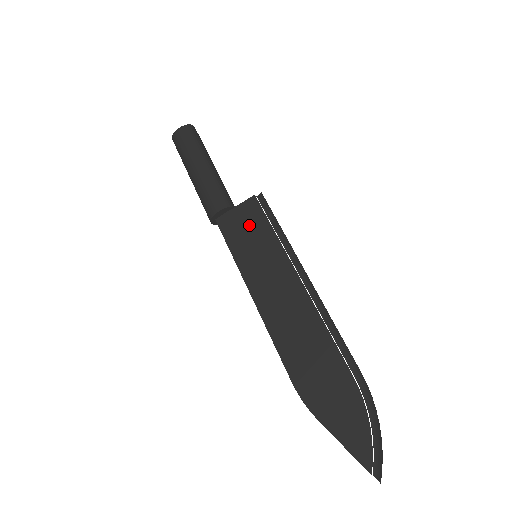
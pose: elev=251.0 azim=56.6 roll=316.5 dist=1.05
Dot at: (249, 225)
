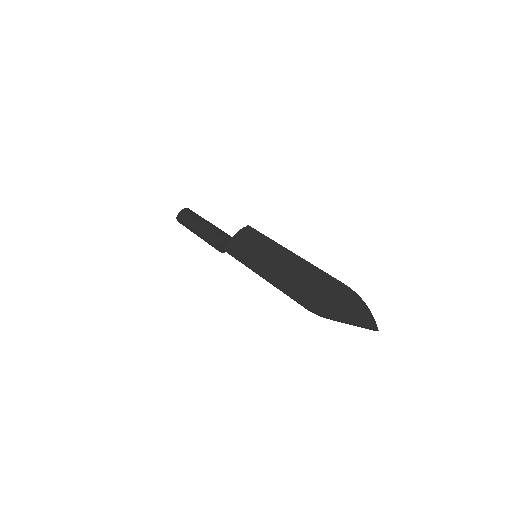
Dot at: (246, 242)
